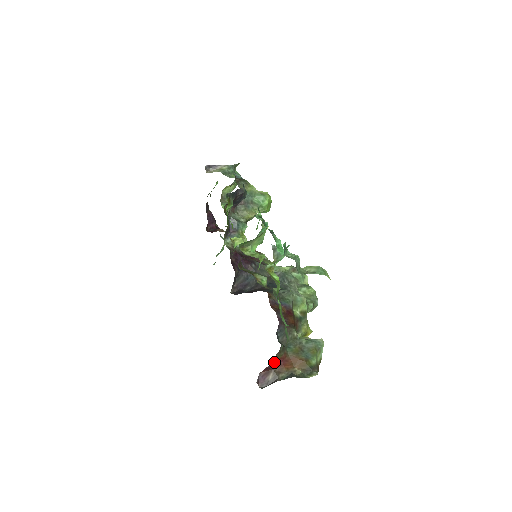
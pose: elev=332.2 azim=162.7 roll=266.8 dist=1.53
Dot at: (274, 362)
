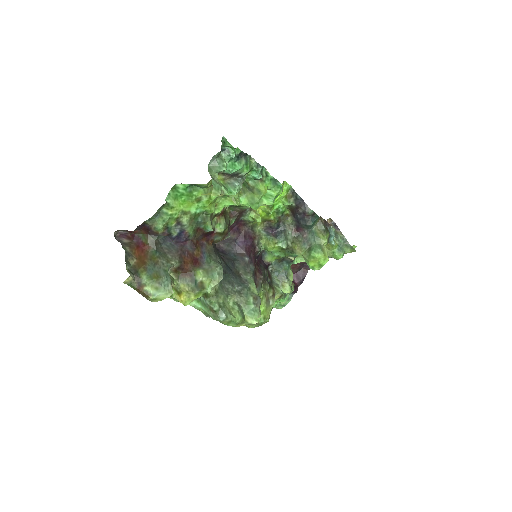
Dot at: (140, 239)
